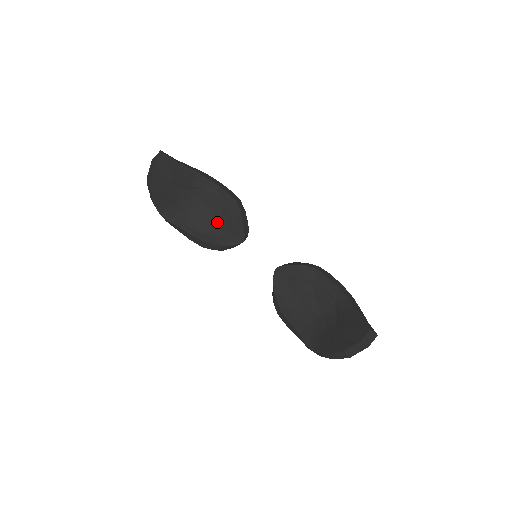
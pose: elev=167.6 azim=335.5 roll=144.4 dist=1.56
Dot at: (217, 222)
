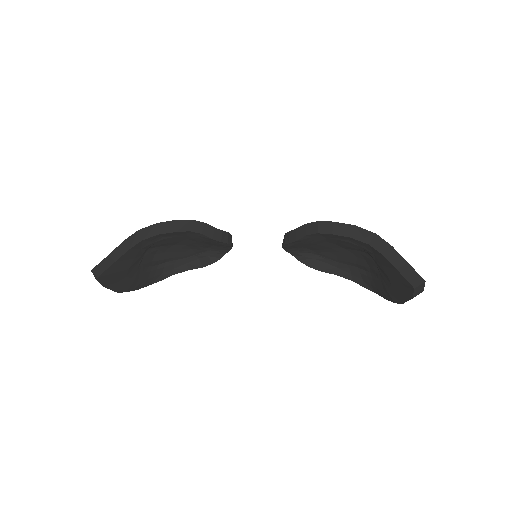
Dot at: (195, 246)
